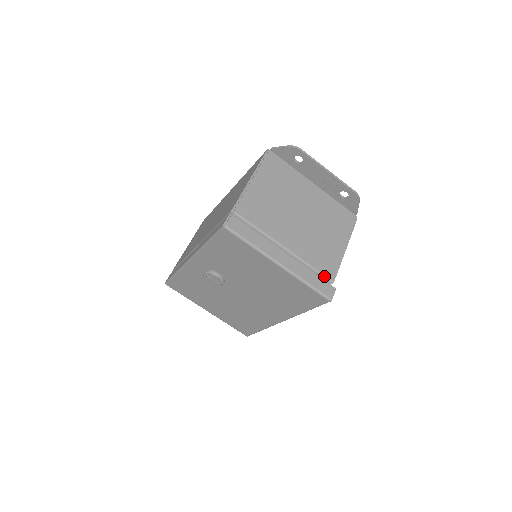
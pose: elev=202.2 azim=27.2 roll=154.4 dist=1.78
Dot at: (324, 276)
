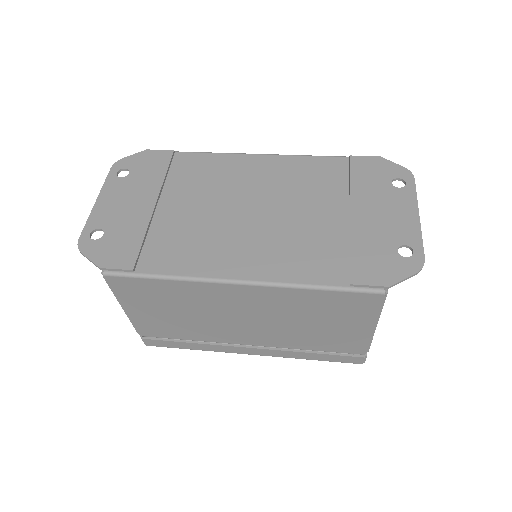
Dot at: occluded
